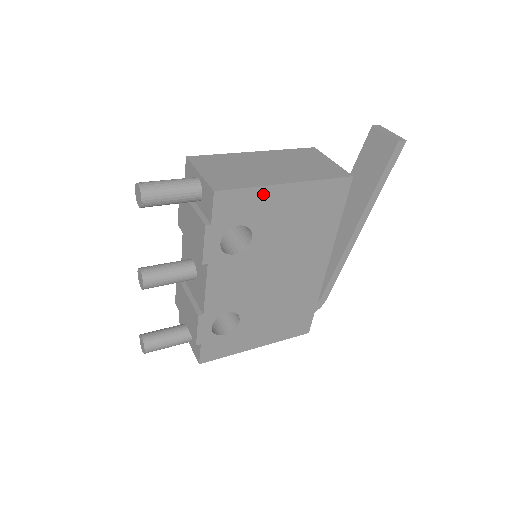
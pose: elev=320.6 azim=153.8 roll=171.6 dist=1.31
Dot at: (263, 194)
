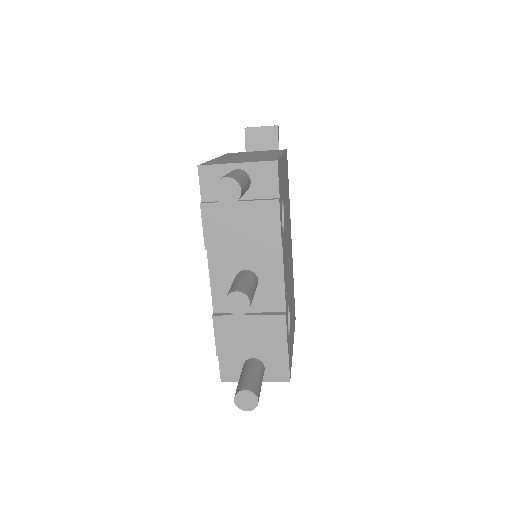
Dot at: (281, 165)
